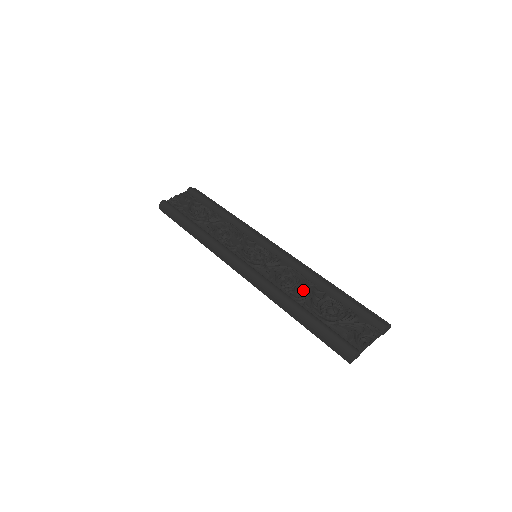
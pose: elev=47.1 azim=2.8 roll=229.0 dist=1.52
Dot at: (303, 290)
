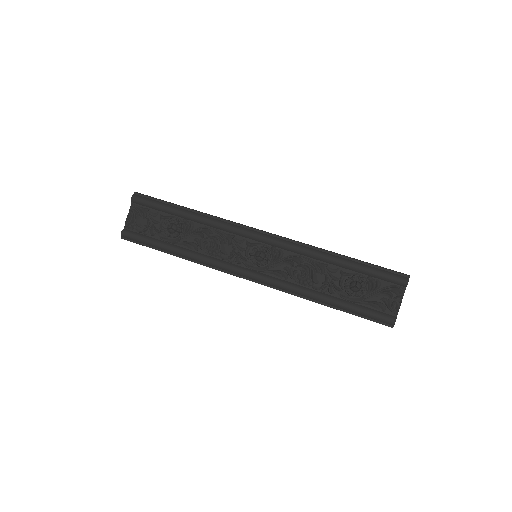
Dot at: (320, 276)
